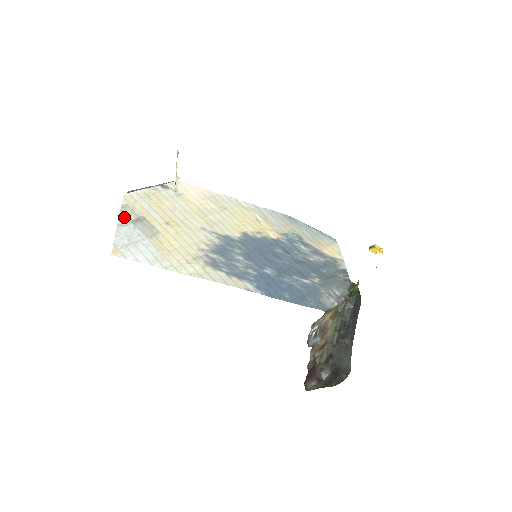
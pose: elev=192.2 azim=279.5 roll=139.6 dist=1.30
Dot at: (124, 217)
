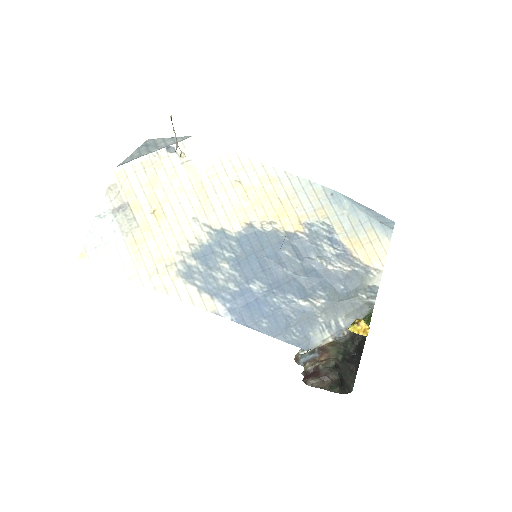
Dot at: (106, 204)
